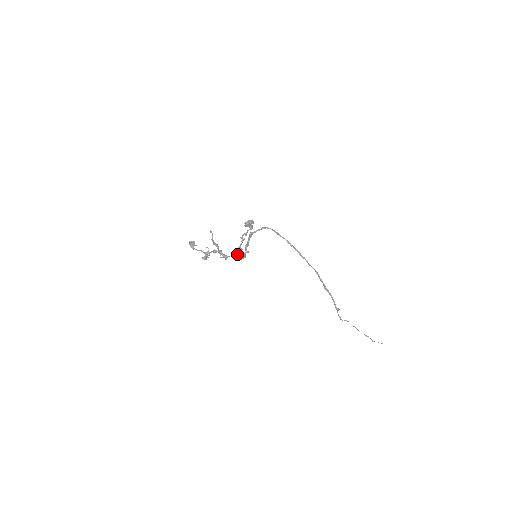
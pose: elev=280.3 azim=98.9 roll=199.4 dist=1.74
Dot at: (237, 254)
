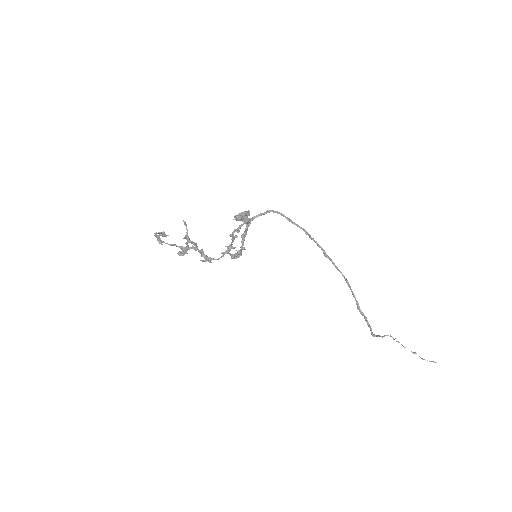
Dot at: (227, 253)
